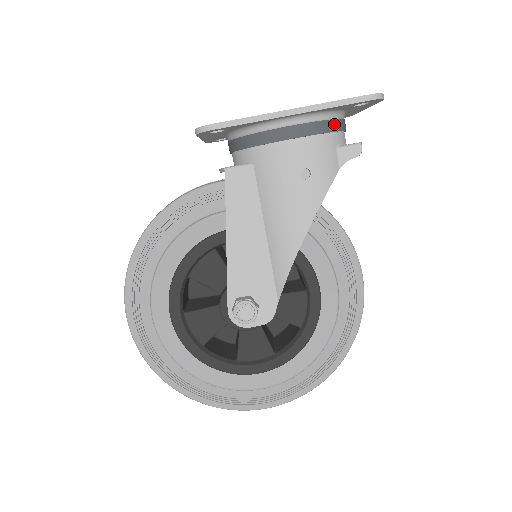
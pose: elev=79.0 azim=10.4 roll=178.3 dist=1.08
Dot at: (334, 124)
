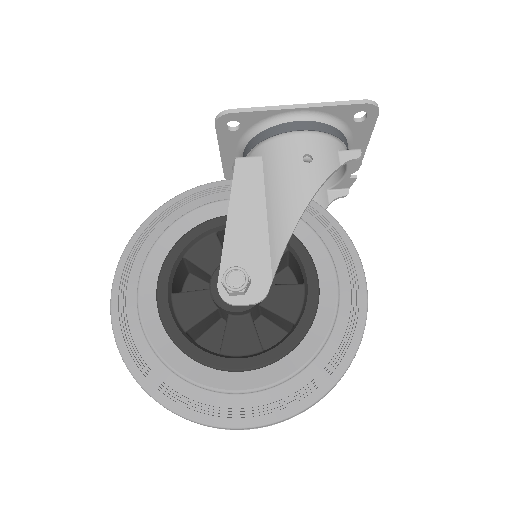
Dot at: (336, 132)
